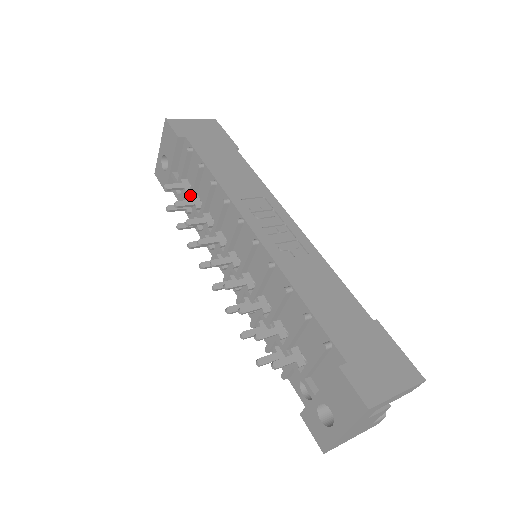
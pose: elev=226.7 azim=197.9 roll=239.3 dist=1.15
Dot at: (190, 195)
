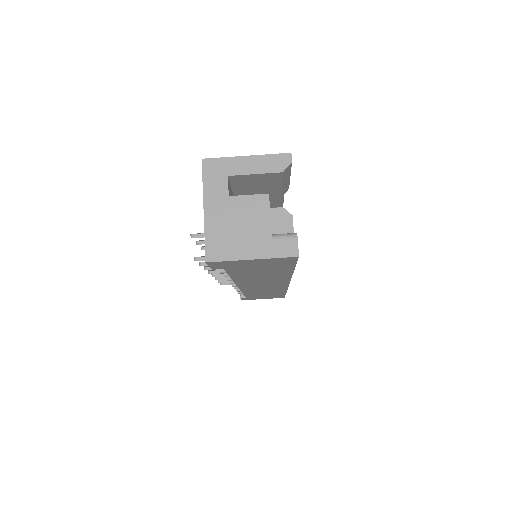
Dot at: occluded
